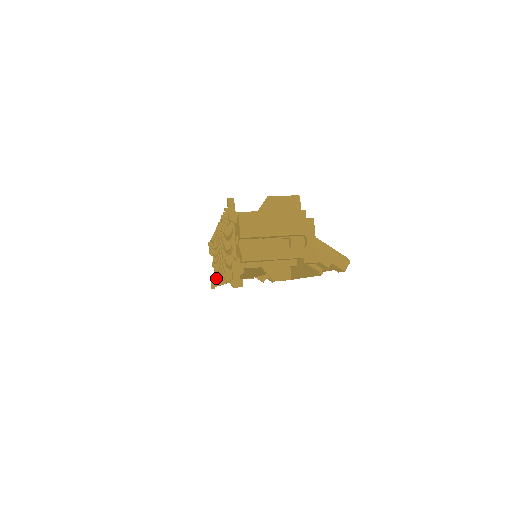
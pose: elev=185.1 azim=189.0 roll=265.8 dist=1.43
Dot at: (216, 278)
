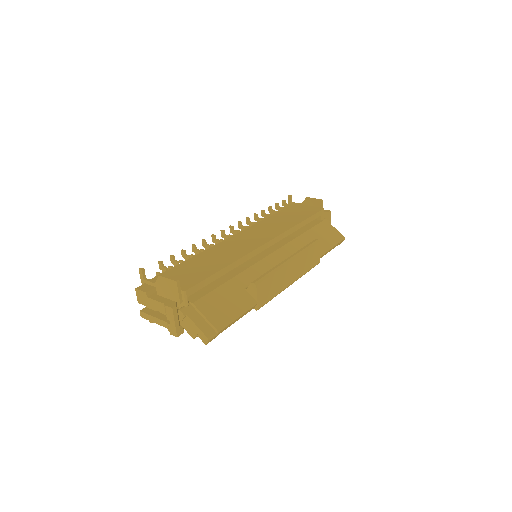
Dot at: occluded
